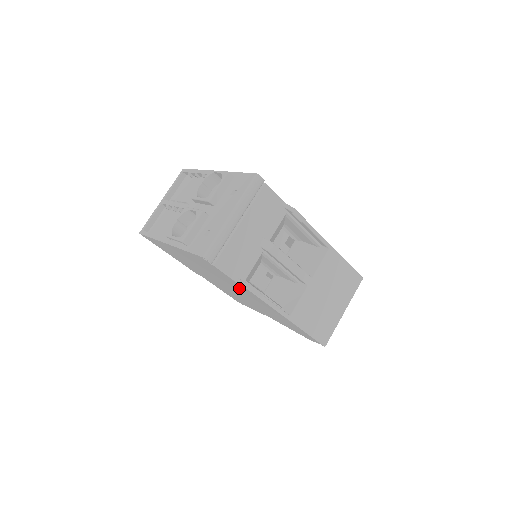
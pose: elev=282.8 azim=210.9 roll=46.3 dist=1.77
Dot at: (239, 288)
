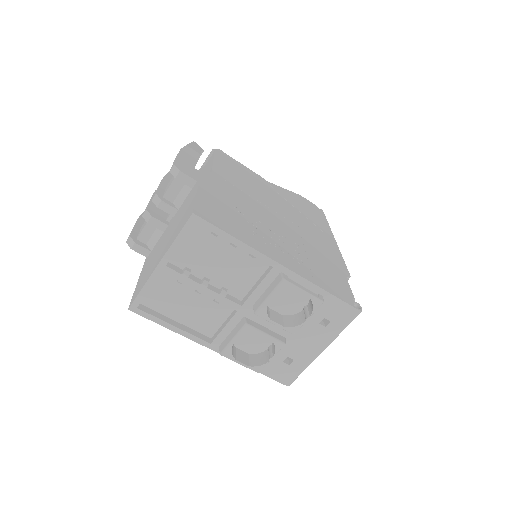
Dot at: occluded
